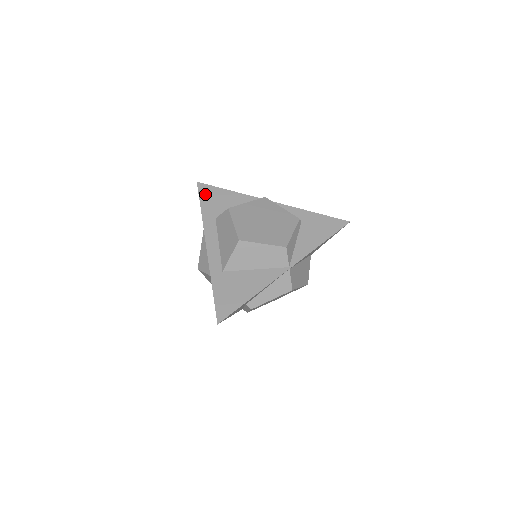
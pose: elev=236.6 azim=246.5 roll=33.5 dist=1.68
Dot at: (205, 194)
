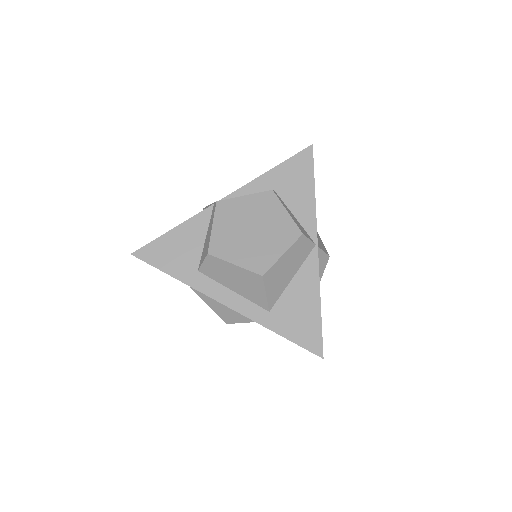
Dot at: (156, 258)
